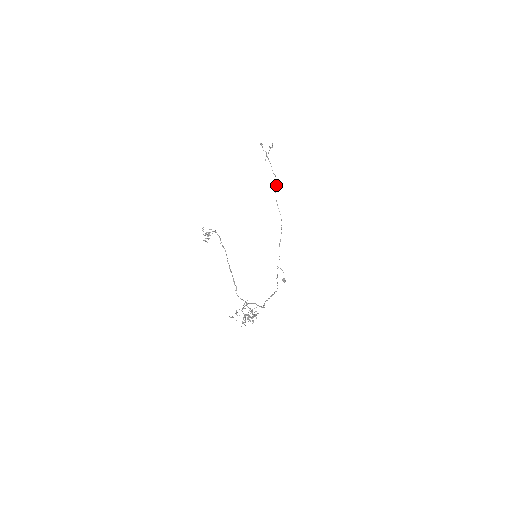
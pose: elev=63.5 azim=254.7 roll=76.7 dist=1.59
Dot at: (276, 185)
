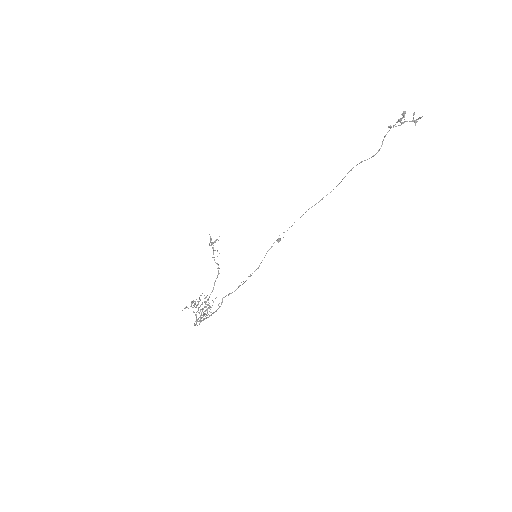
Dot at: (369, 158)
